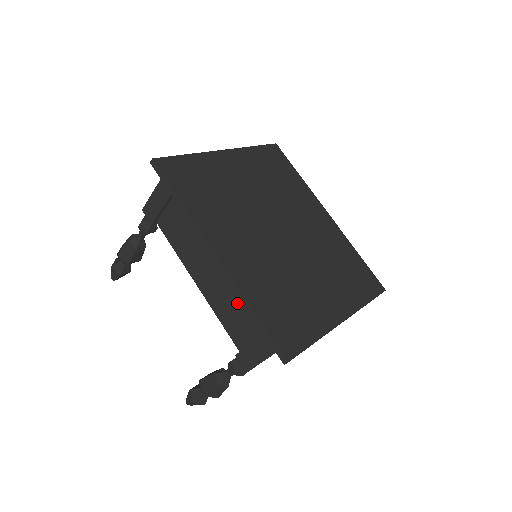
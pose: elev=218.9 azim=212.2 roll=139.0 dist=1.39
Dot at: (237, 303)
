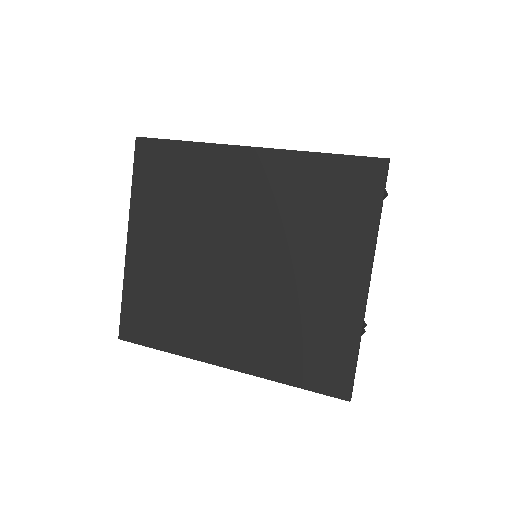
Dot at: occluded
